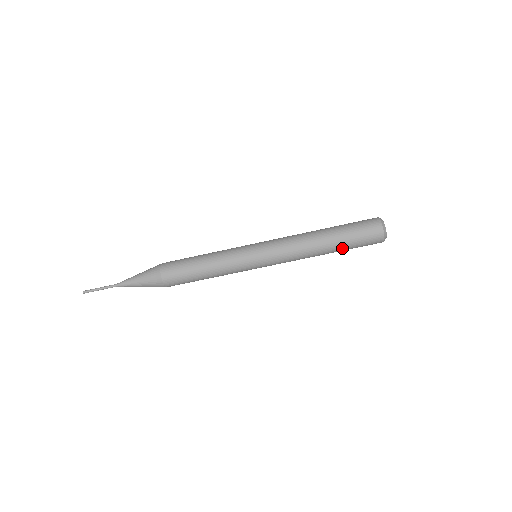
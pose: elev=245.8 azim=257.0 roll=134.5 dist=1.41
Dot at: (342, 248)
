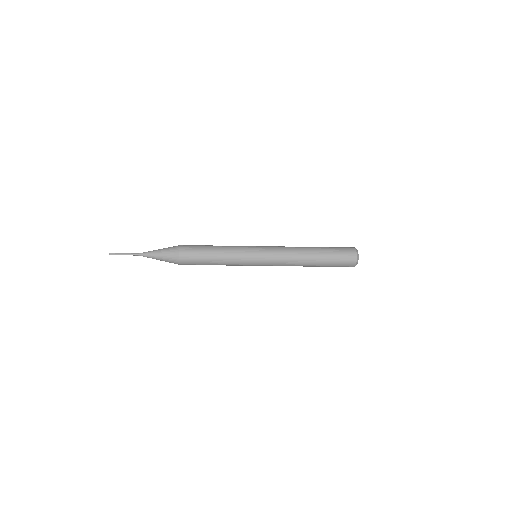
Dot at: (323, 266)
